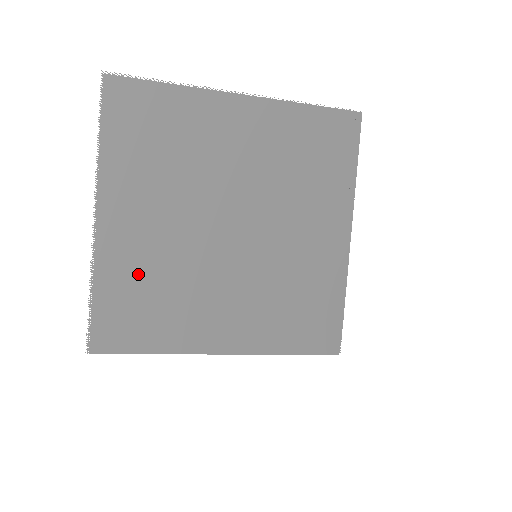
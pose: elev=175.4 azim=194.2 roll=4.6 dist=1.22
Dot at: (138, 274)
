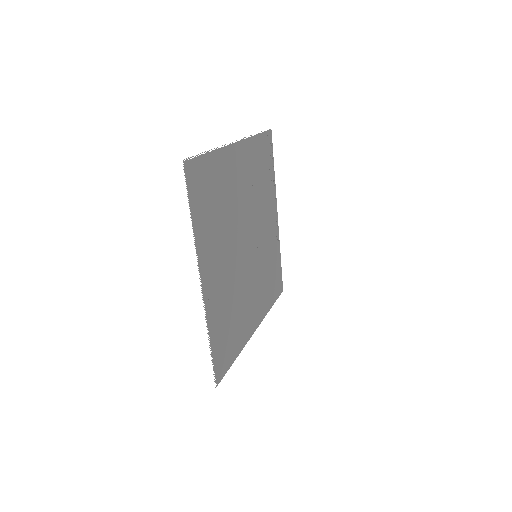
Dot at: (223, 311)
